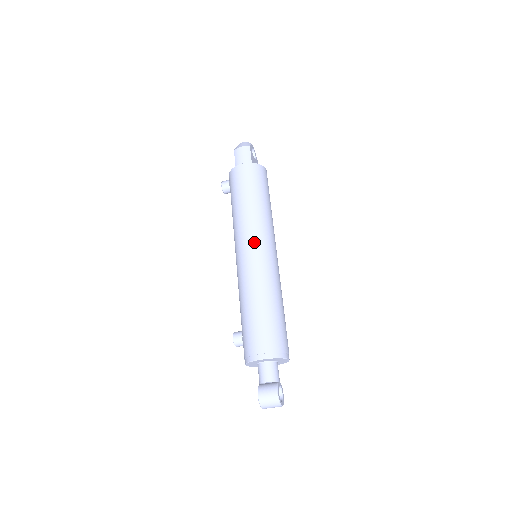
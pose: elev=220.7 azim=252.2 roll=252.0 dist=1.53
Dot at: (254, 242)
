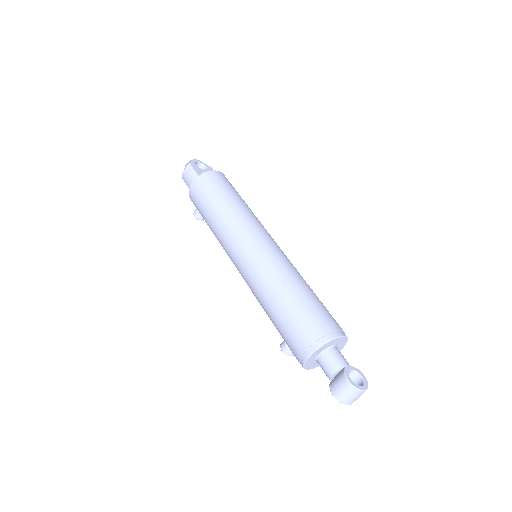
Dot at: (238, 247)
